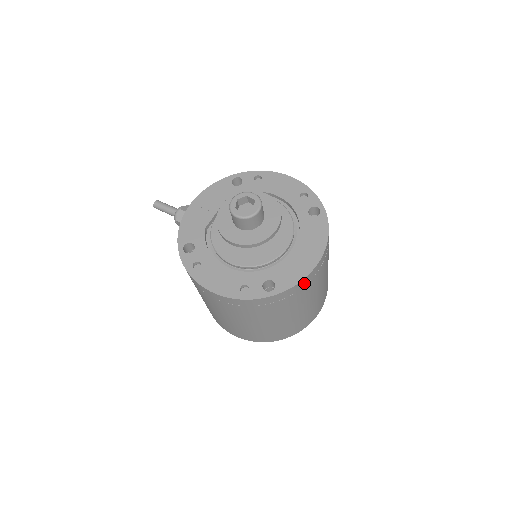
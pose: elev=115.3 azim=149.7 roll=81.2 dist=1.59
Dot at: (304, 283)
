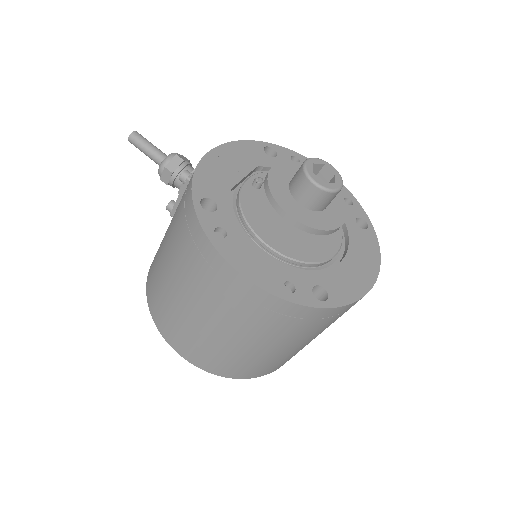
Dot at: occluded
